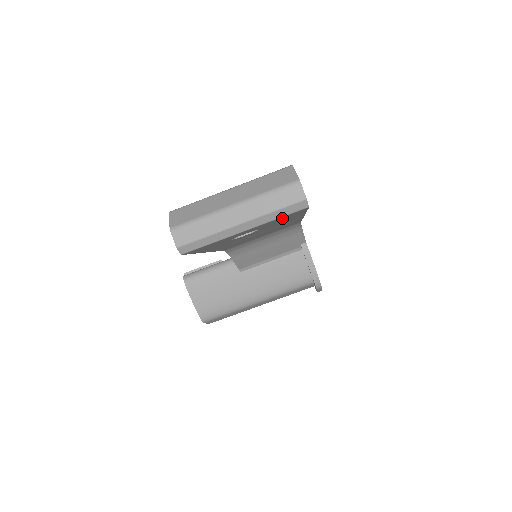
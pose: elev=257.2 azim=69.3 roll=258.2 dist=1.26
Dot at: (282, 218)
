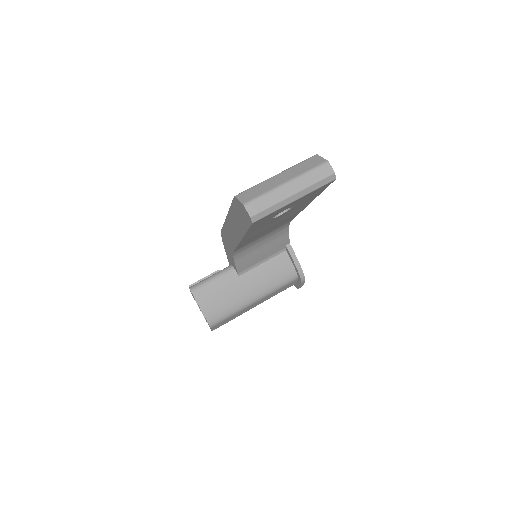
Dot at: (315, 192)
